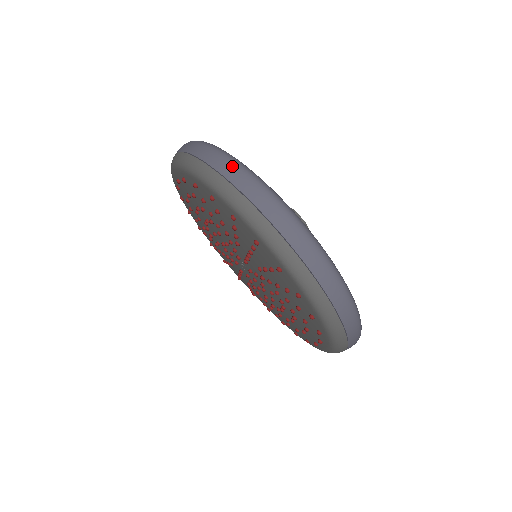
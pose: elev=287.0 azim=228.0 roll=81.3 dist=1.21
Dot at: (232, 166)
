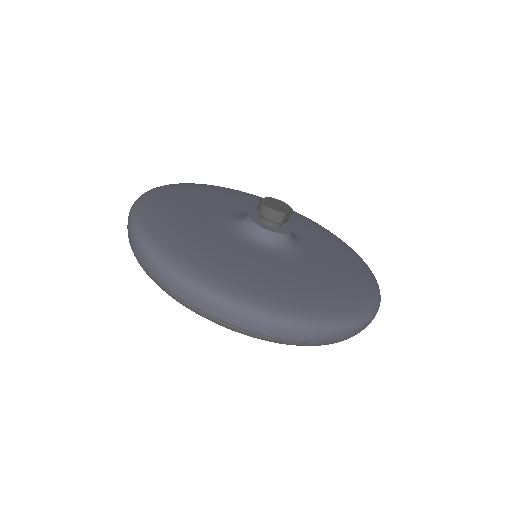
Dot at: (340, 334)
